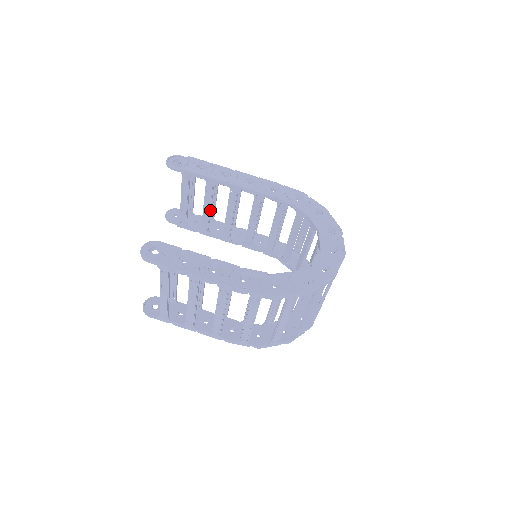
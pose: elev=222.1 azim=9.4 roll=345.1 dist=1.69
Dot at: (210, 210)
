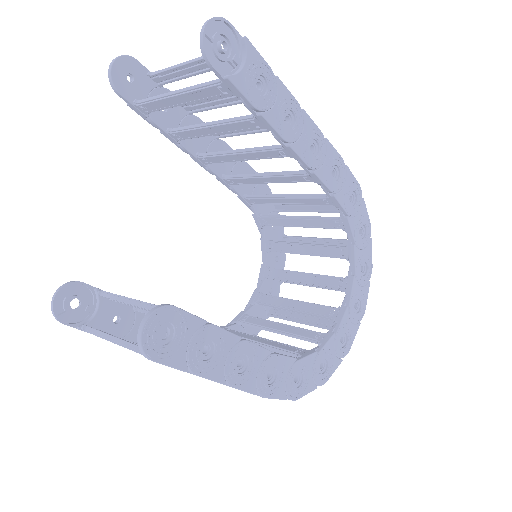
Dot at: (214, 134)
